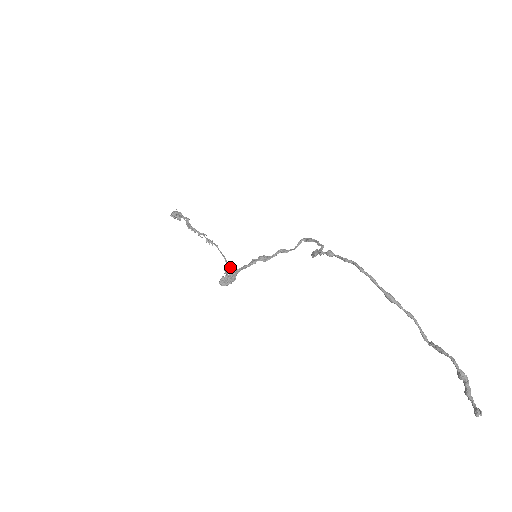
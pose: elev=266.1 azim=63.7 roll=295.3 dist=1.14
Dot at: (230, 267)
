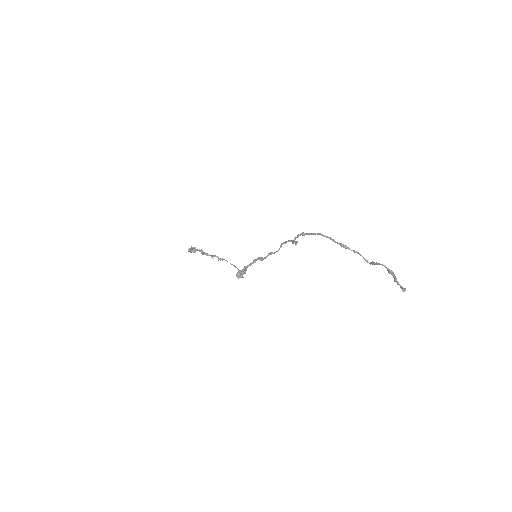
Dot at: (239, 270)
